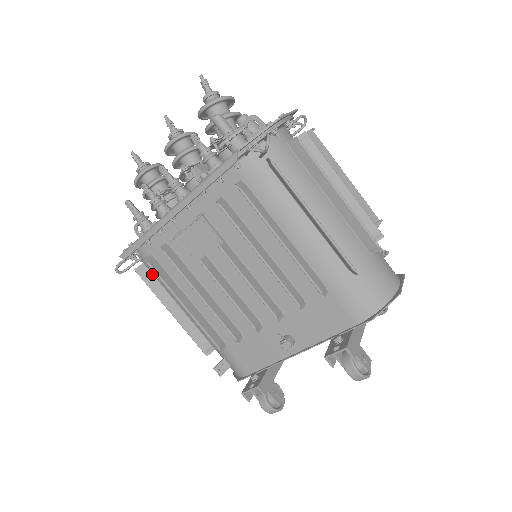
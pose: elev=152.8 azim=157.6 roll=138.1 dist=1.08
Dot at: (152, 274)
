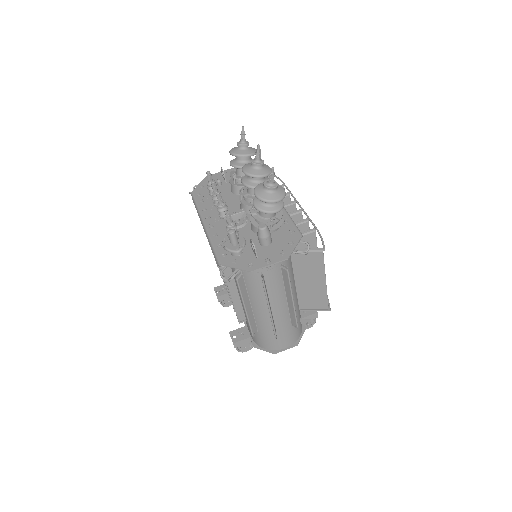
Dot at: occluded
